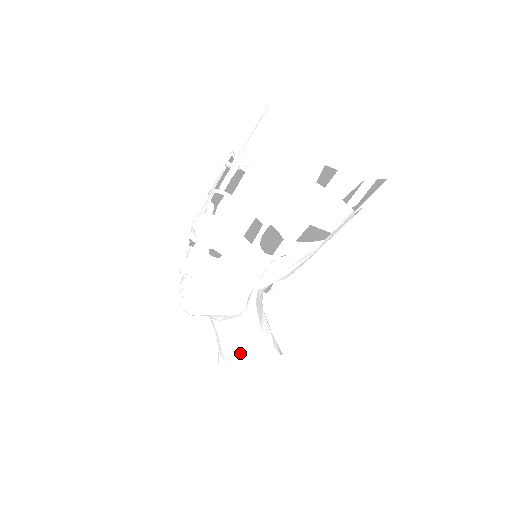
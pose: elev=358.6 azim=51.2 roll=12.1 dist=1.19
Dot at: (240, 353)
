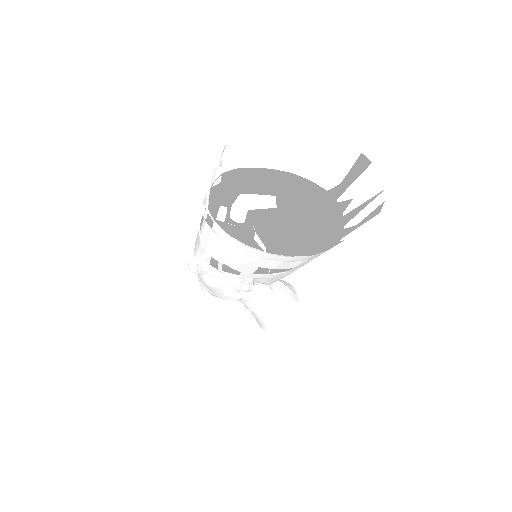
Dot at: (254, 315)
